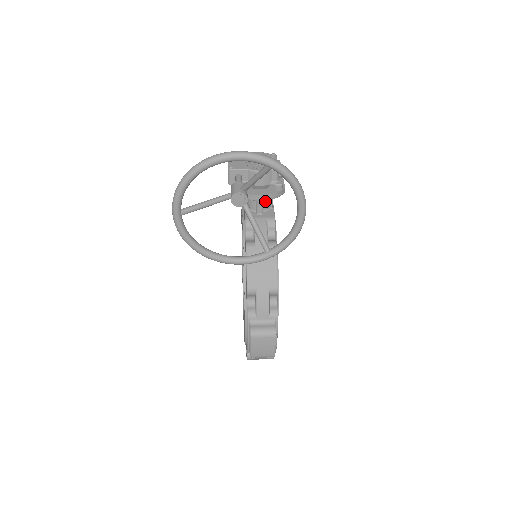
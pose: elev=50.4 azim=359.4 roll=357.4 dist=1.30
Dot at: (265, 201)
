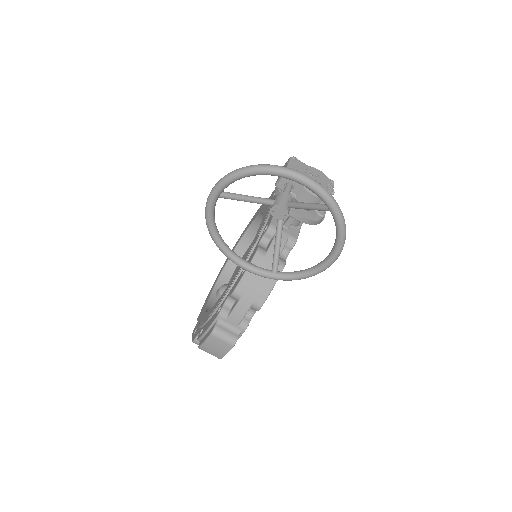
Dot at: occluded
